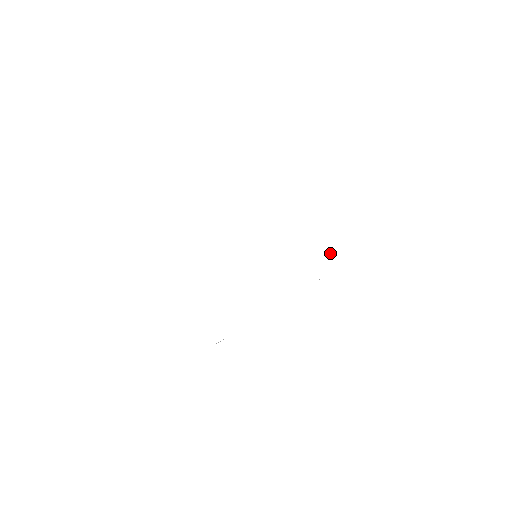
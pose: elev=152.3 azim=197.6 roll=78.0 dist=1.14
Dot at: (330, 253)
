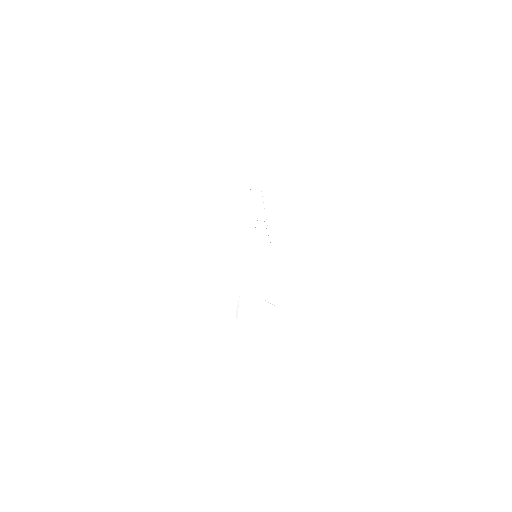
Dot at: occluded
